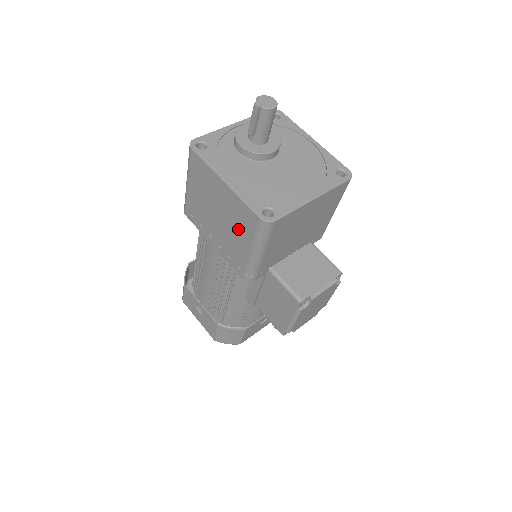
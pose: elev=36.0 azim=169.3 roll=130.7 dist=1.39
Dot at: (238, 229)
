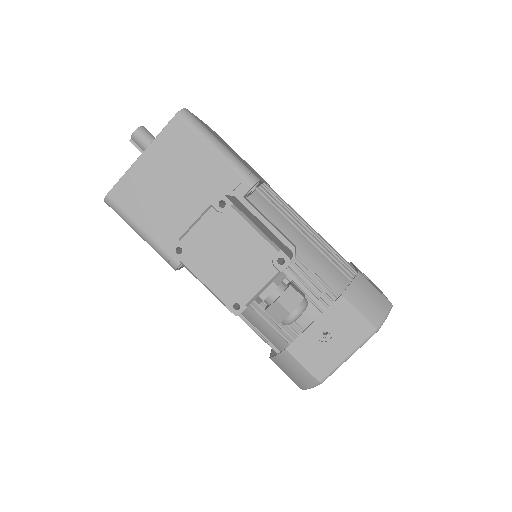
Dot at: occluded
